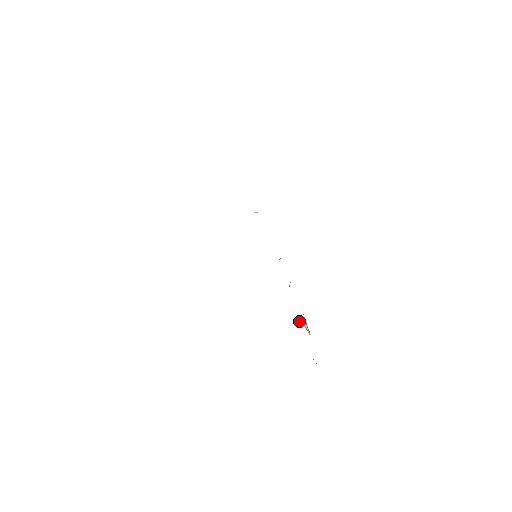
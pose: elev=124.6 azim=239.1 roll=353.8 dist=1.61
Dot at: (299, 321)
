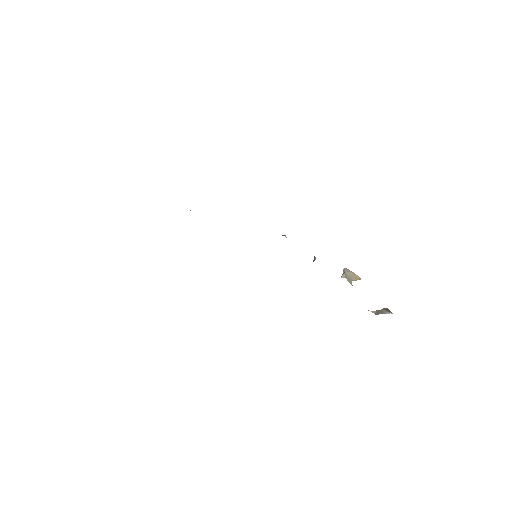
Dot at: occluded
